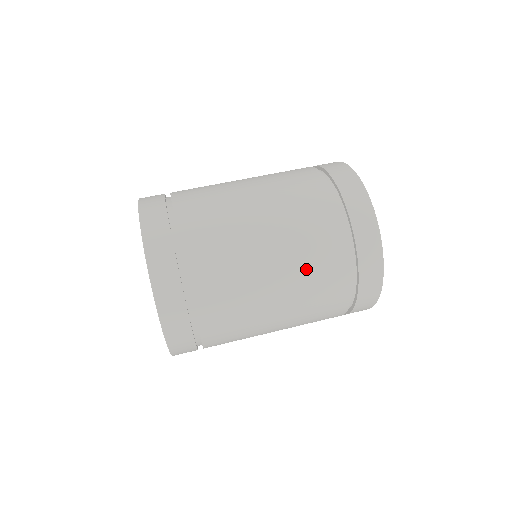
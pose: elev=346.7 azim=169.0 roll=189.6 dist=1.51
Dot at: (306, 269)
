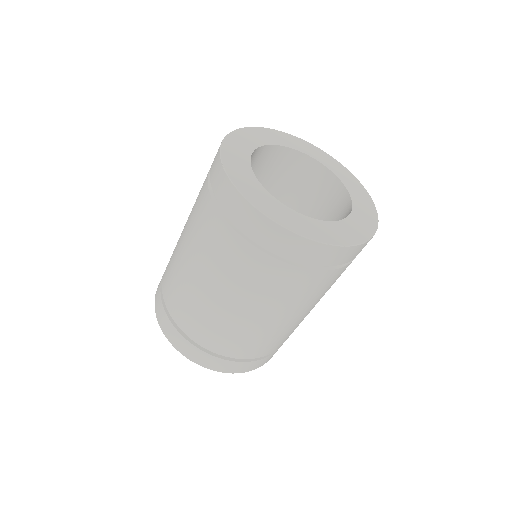
Dot at: (298, 301)
